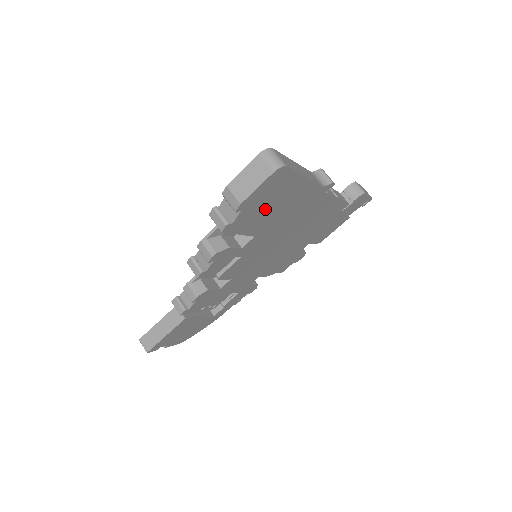
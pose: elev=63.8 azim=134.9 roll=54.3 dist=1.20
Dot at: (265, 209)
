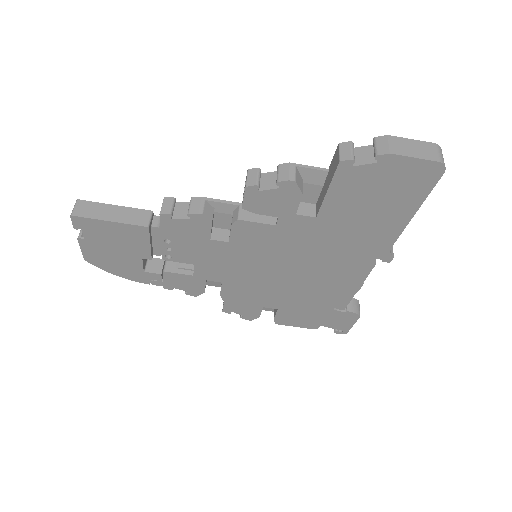
Dot at: (369, 196)
